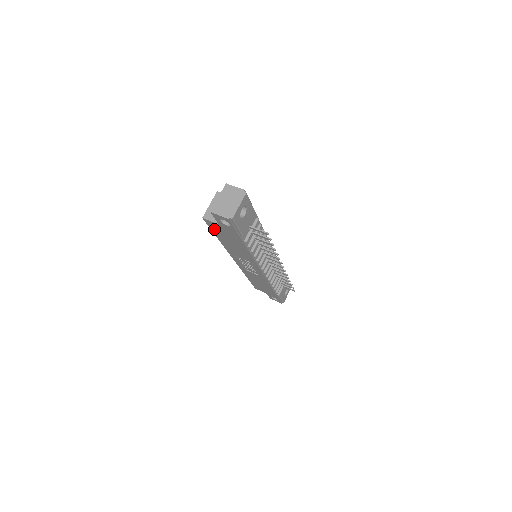
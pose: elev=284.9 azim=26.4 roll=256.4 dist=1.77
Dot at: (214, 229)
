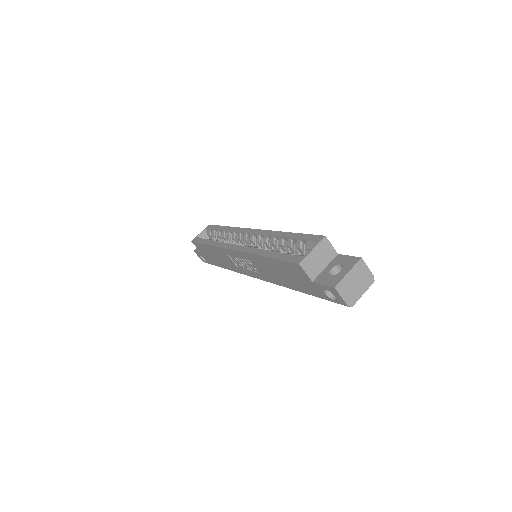
Dot at: (288, 266)
